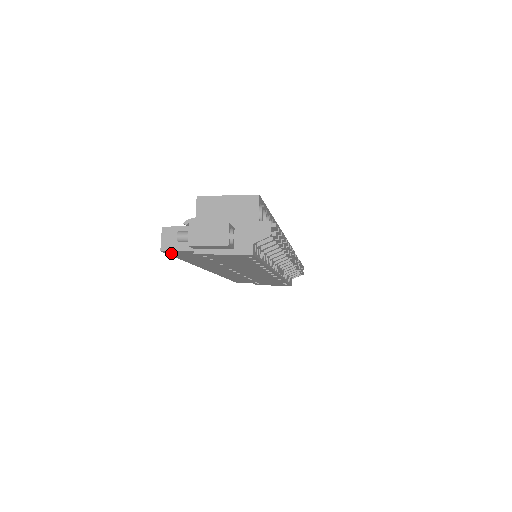
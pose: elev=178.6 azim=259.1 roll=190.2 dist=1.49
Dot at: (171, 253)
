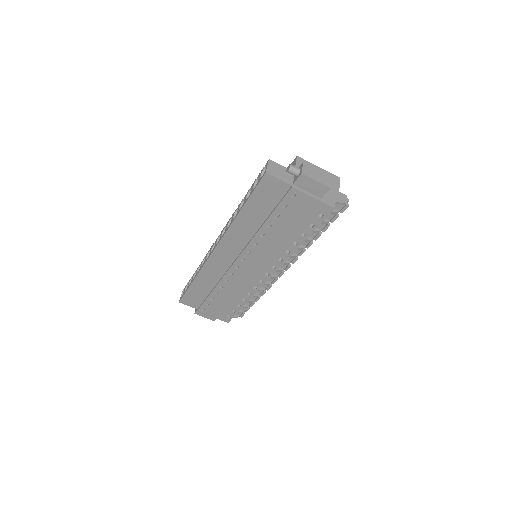
Dot at: (265, 182)
